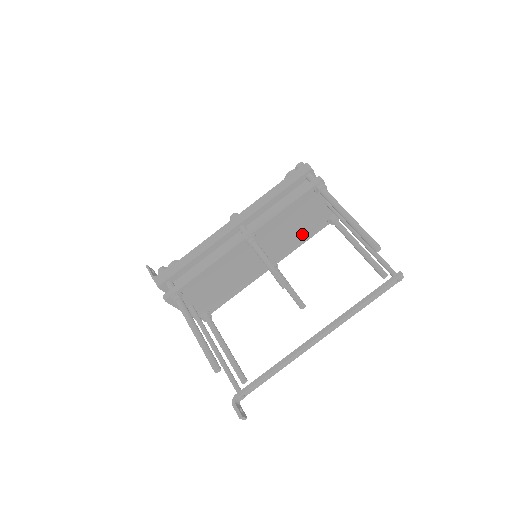
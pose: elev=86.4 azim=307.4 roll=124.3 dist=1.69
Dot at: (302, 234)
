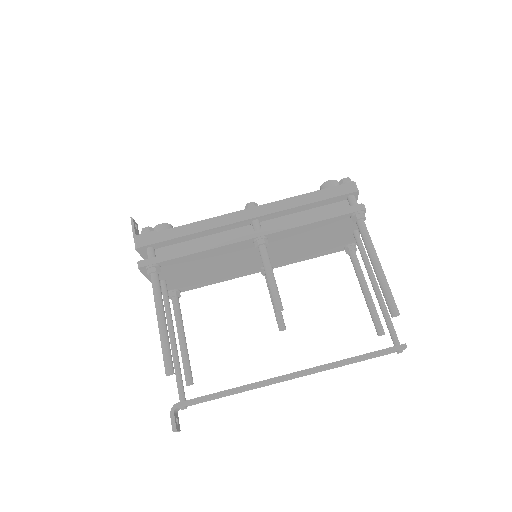
Dot at: (313, 251)
